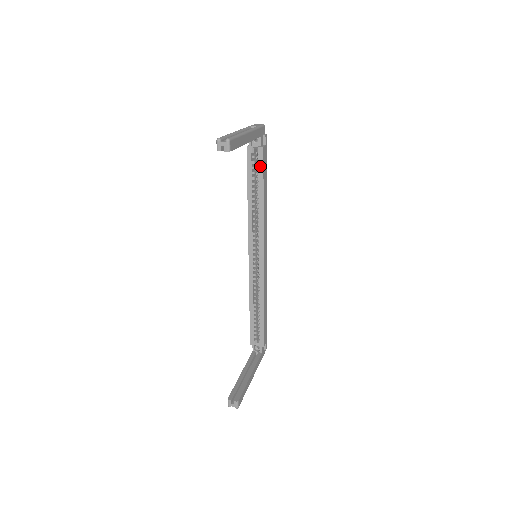
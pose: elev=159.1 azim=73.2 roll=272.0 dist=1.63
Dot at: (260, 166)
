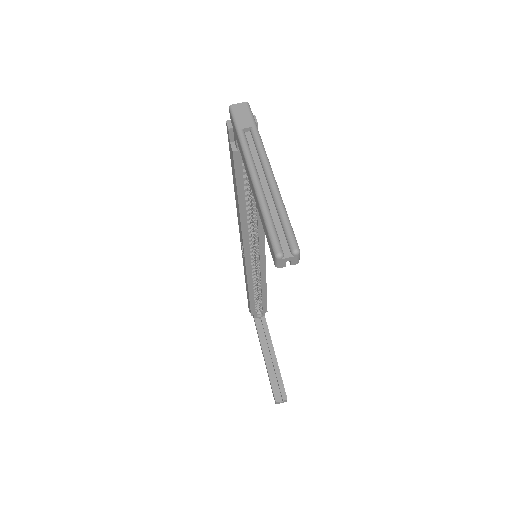
Dot at: occluded
